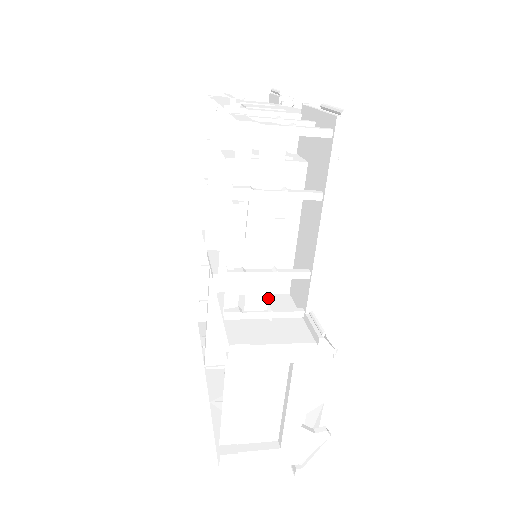
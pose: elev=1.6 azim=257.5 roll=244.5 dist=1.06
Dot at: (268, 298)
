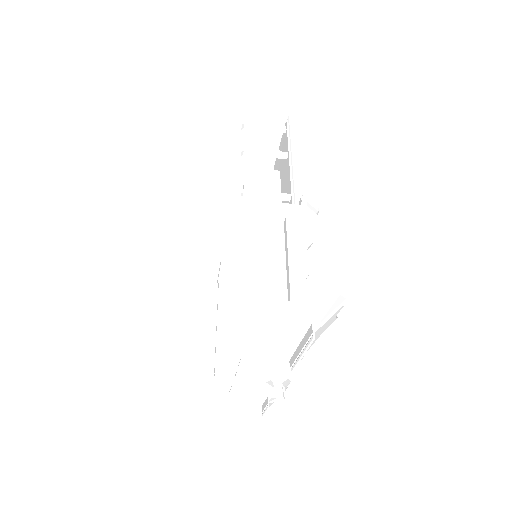
Dot at: occluded
